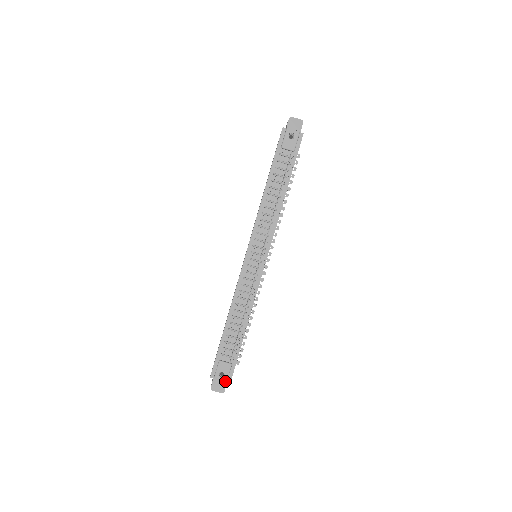
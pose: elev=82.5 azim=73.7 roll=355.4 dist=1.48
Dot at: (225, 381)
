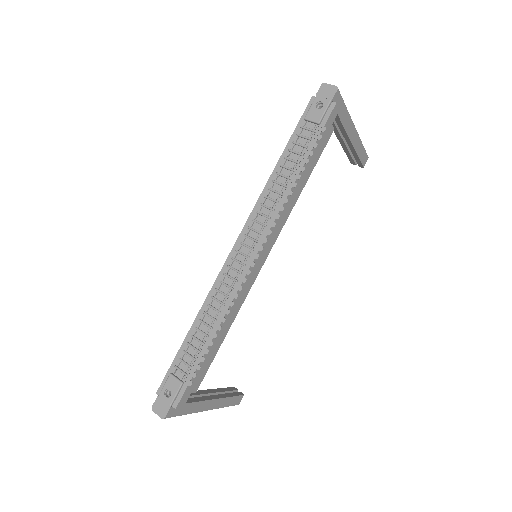
Dot at: (169, 403)
